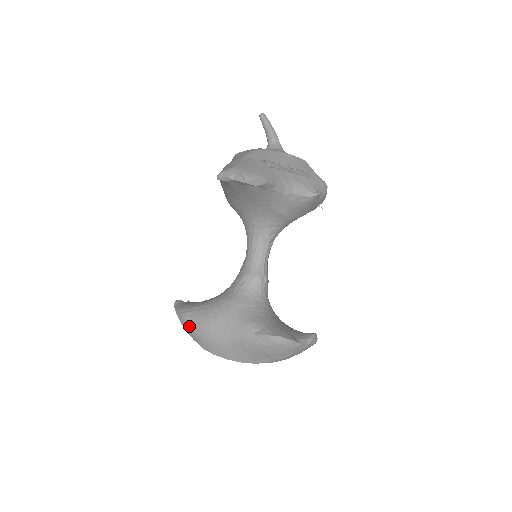
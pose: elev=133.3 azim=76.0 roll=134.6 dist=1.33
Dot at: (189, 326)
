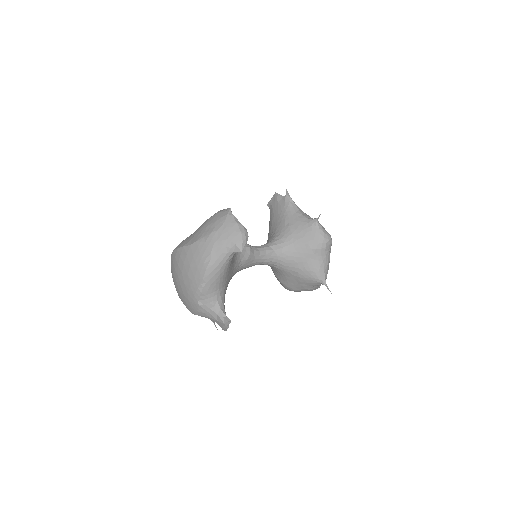
Dot at: occluded
